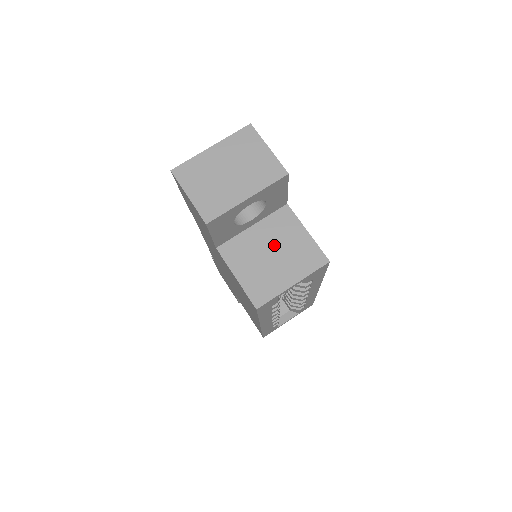
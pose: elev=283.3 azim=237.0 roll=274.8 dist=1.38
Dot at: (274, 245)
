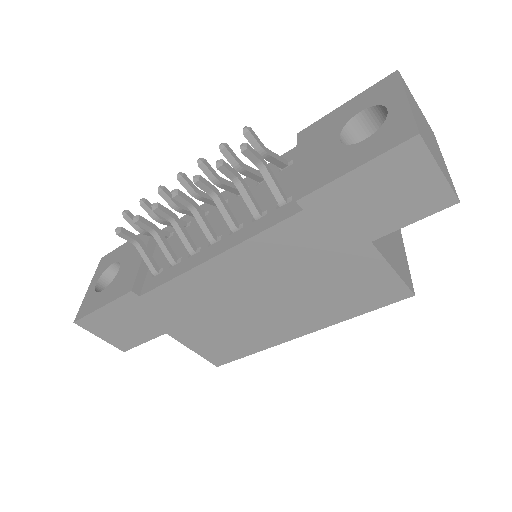
Dot at: occluded
